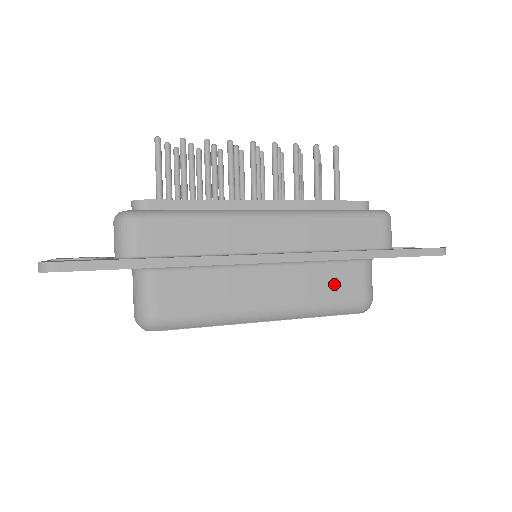
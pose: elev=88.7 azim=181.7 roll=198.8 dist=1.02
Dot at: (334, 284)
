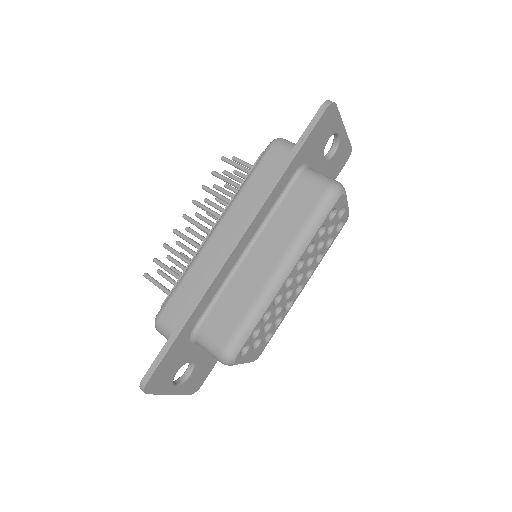
Dot at: (296, 208)
